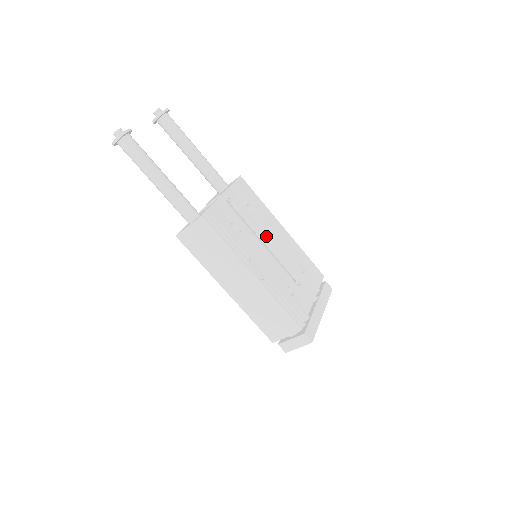
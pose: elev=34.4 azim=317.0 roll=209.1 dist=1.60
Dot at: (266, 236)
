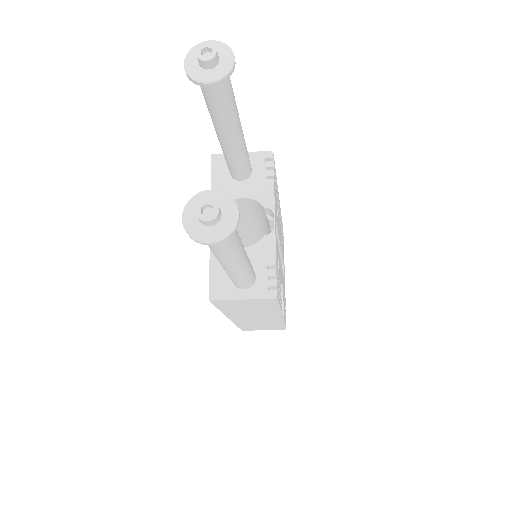
Dot at: occluded
